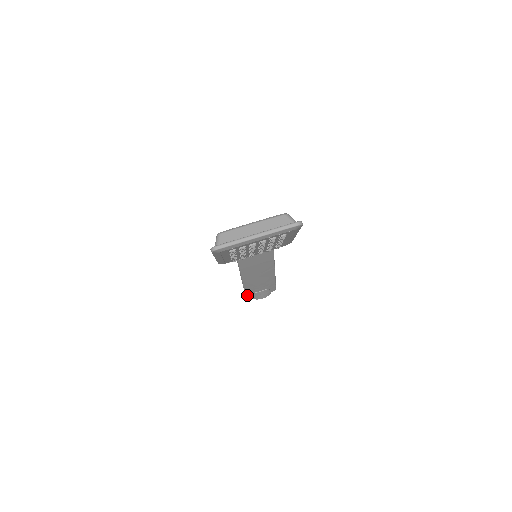
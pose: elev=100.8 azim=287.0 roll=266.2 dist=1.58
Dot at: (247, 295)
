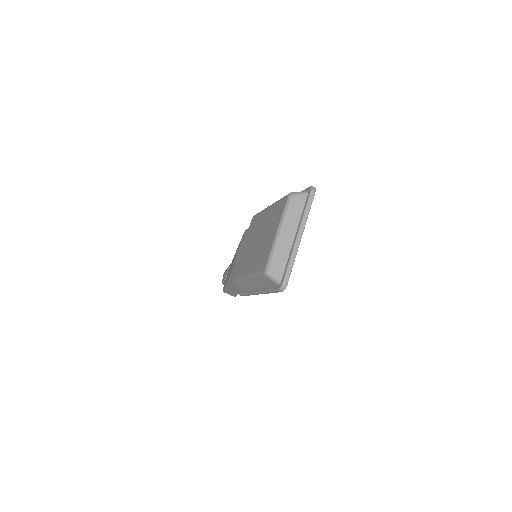
Dot at: occluded
